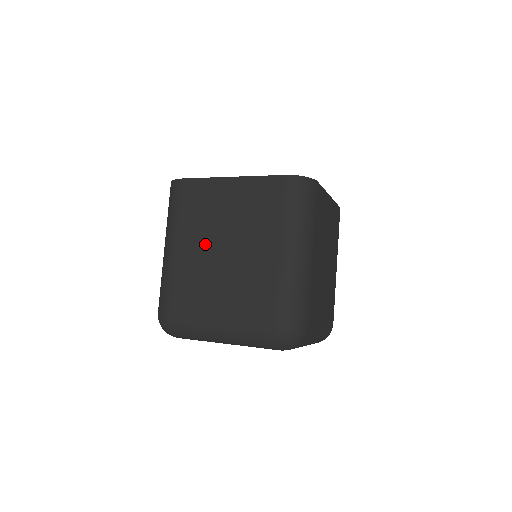
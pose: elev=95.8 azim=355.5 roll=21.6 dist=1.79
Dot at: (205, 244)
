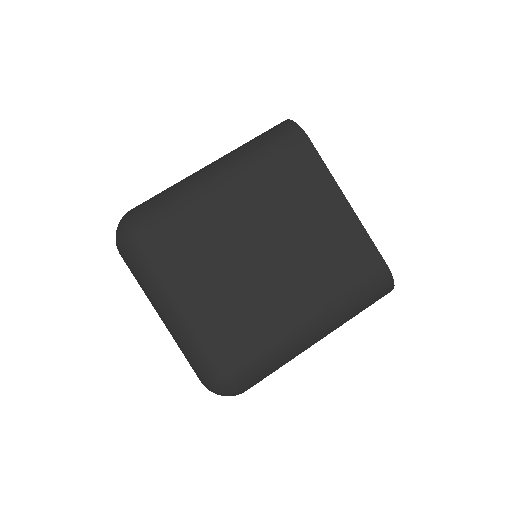
Dot at: occluded
